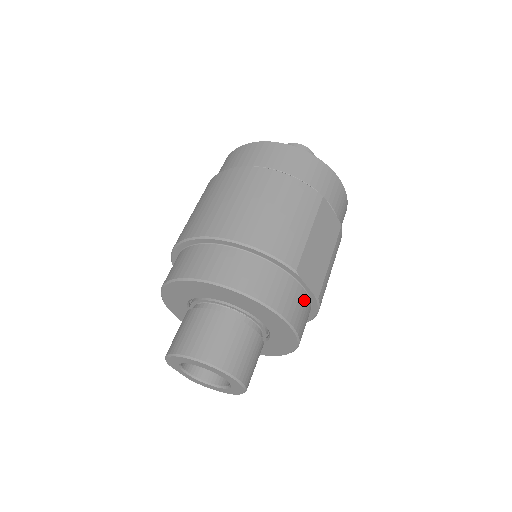
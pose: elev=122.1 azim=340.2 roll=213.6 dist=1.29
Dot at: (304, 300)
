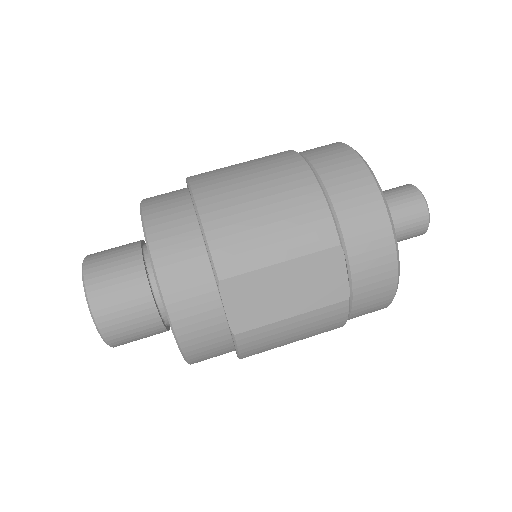
Dot at: (216, 321)
